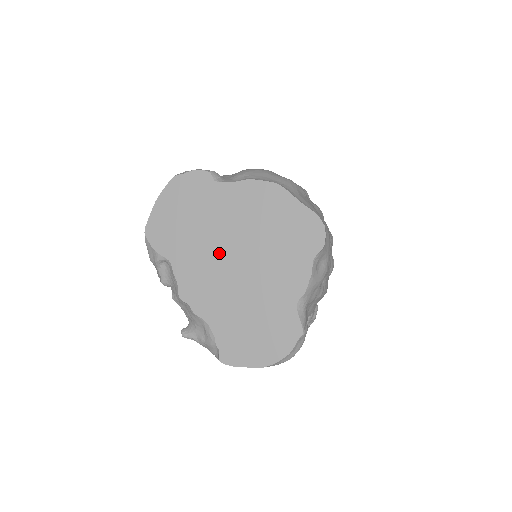
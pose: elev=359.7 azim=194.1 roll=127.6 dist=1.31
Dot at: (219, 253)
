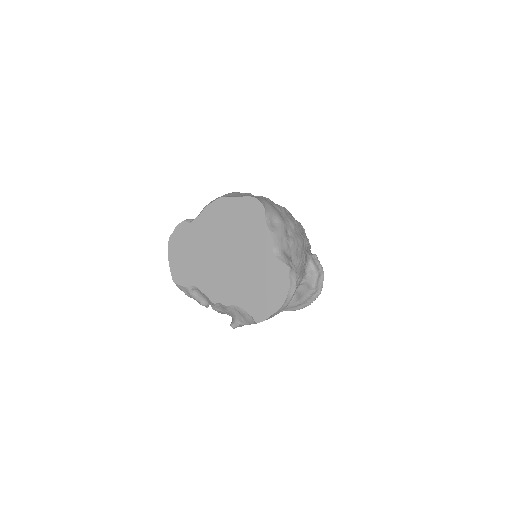
Dot at: (216, 260)
